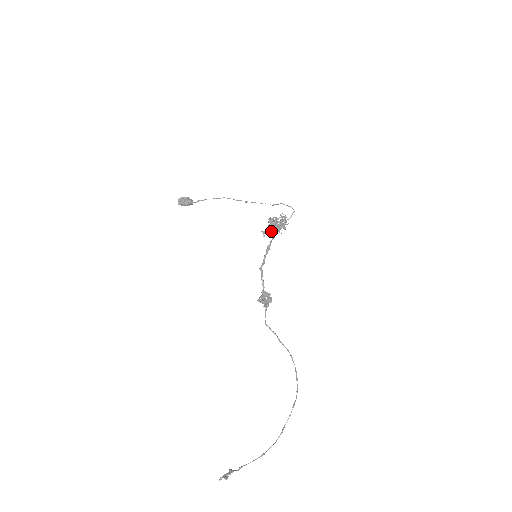
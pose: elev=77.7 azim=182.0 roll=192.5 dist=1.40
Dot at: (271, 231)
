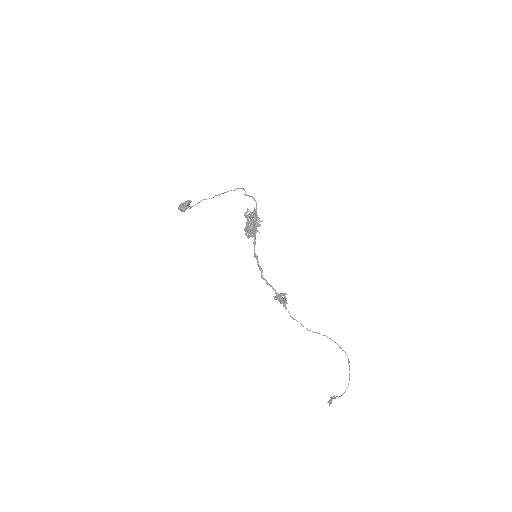
Dot at: (251, 231)
